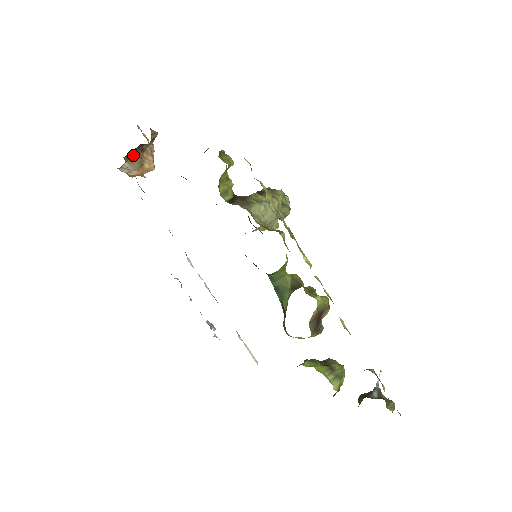
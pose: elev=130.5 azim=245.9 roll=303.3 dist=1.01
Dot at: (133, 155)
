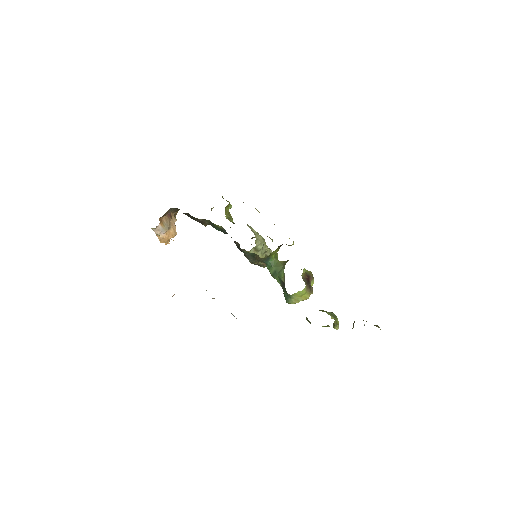
Dot at: (164, 219)
